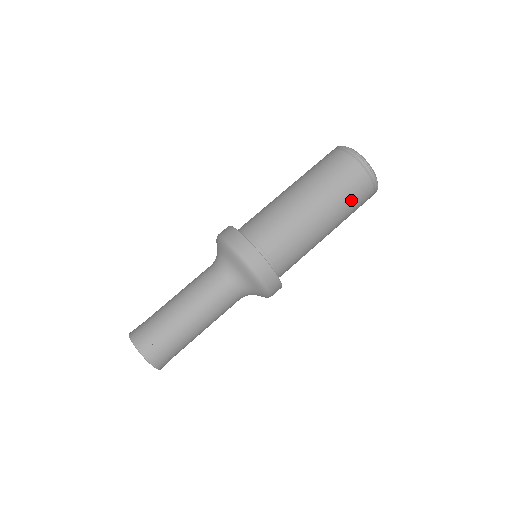
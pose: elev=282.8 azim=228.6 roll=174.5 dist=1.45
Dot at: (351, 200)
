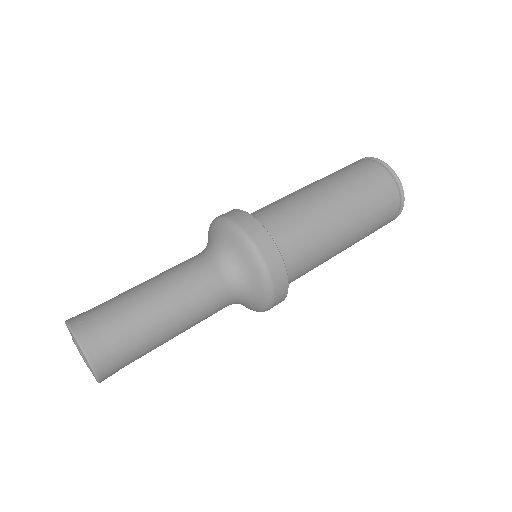
Dot at: (372, 194)
